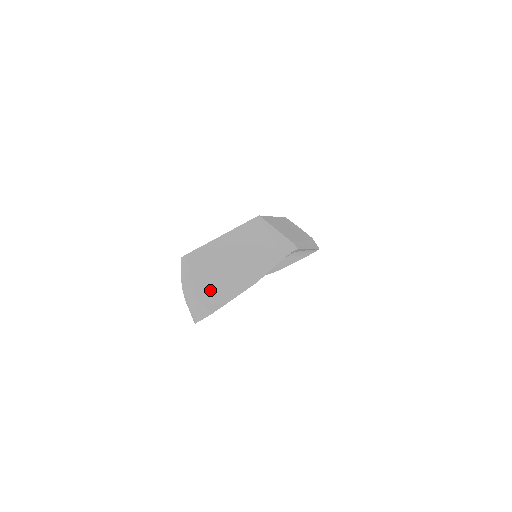
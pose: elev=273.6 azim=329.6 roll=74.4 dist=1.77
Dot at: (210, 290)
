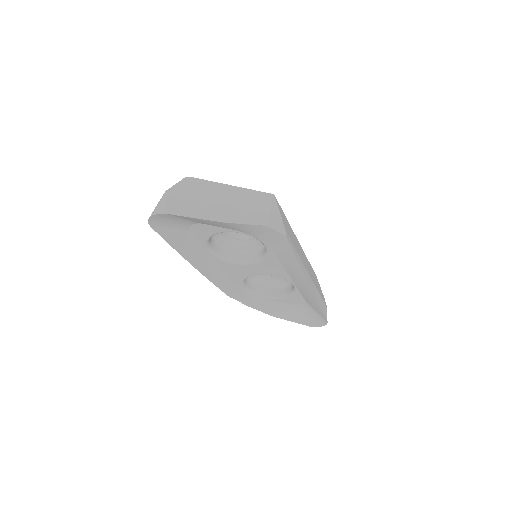
Dot at: (182, 202)
